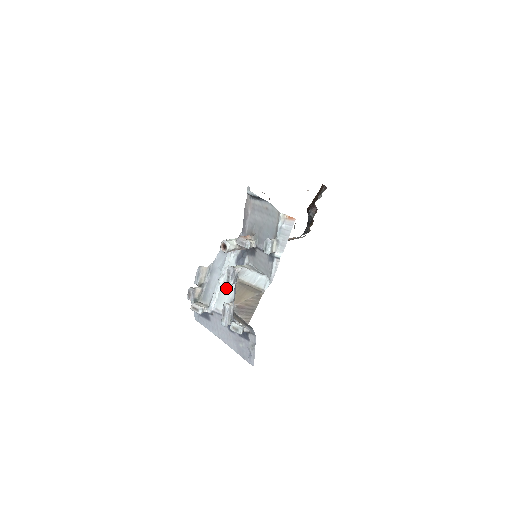
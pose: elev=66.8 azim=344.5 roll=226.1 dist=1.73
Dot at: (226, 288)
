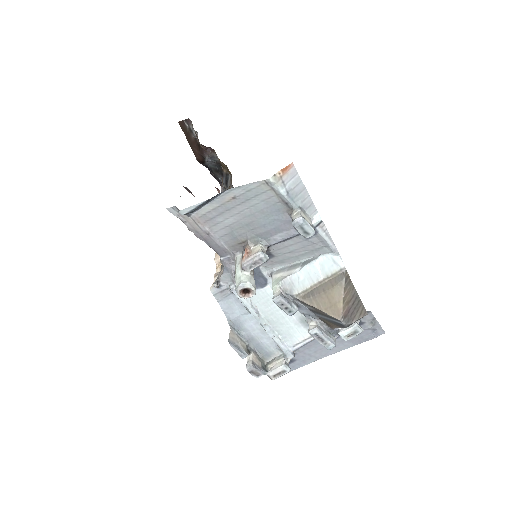
Dot at: (278, 319)
